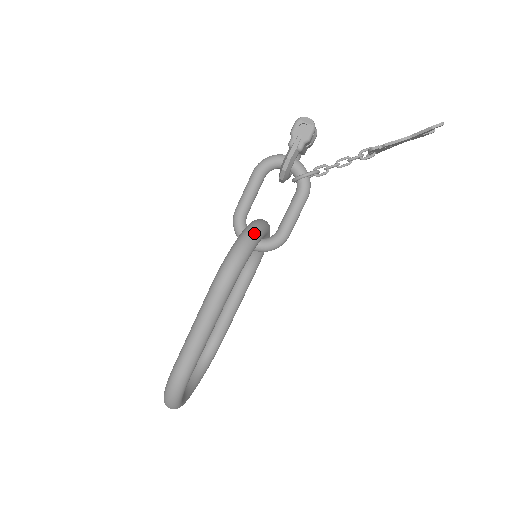
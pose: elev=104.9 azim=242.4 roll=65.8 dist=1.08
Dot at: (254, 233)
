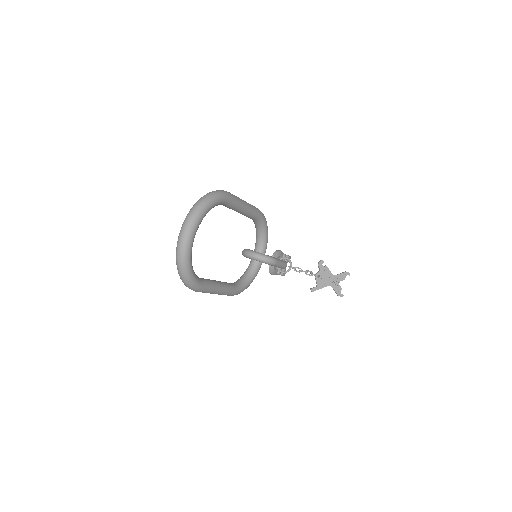
Dot at: occluded
